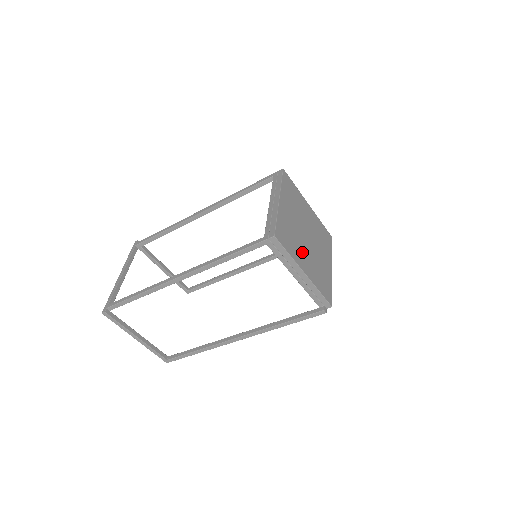
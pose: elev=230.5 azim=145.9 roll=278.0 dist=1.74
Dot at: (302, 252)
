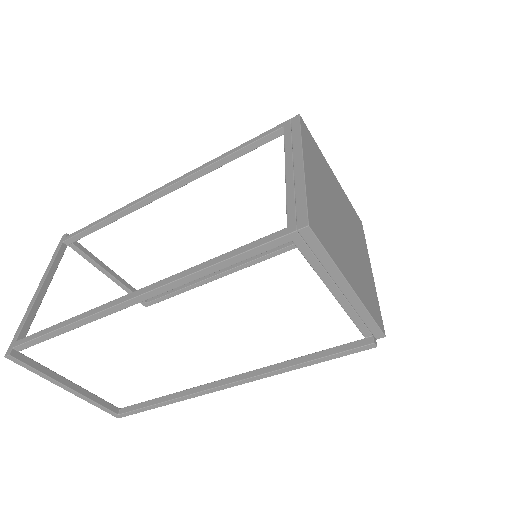
Dot at: (342, 251)
